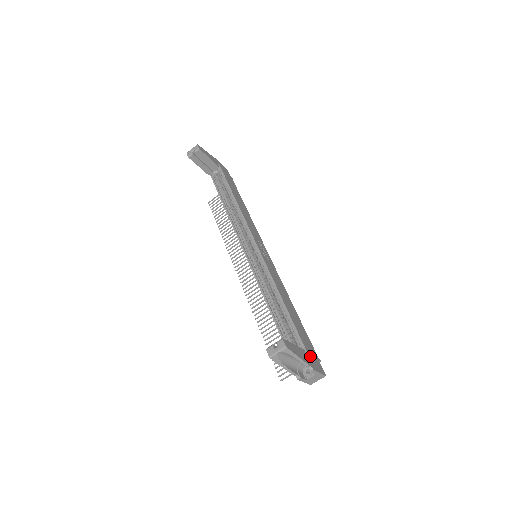
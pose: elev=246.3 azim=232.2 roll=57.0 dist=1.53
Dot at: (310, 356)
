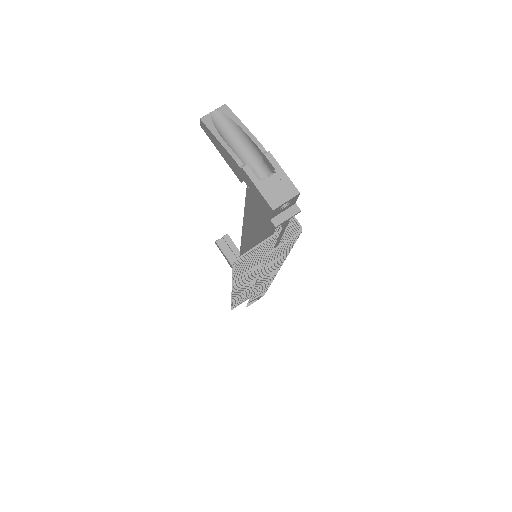
Dot at: occluded
